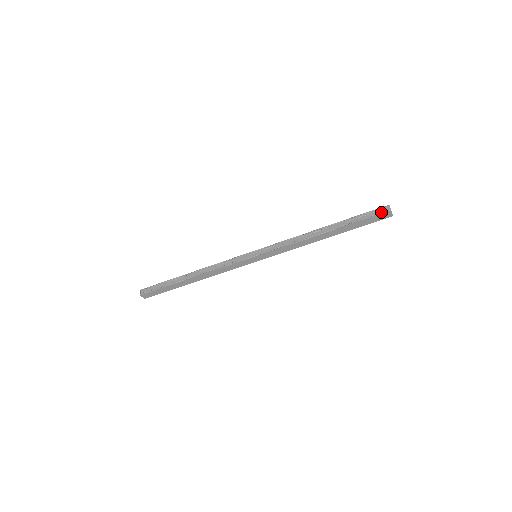
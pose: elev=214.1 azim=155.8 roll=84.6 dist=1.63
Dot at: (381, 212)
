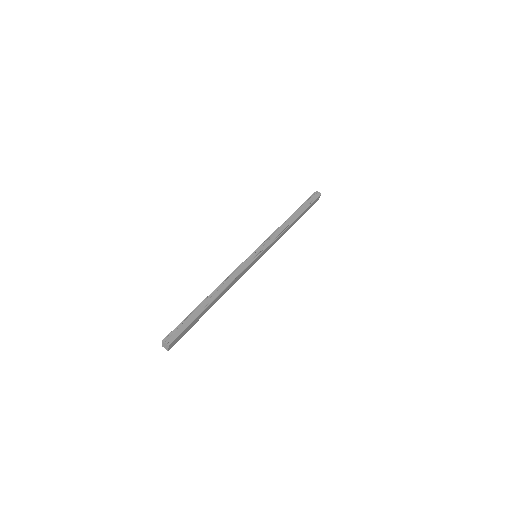
Dot at: (317, 196)
